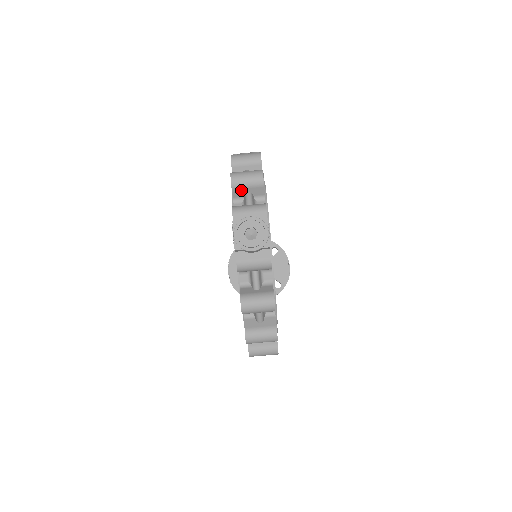
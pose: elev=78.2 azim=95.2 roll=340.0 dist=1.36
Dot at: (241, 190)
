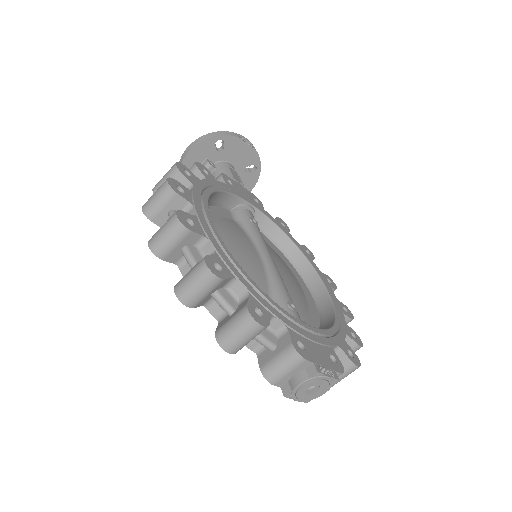
Dot at: occluded
